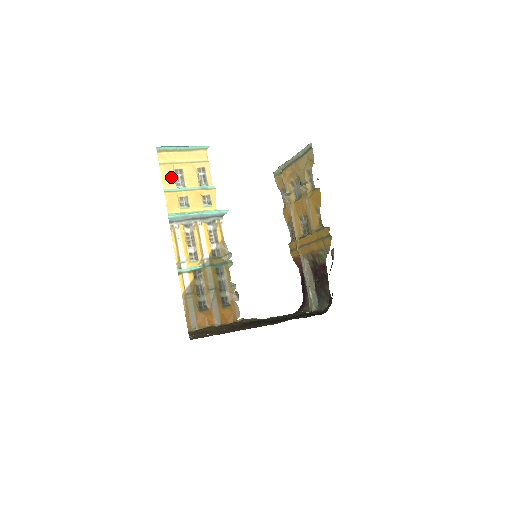
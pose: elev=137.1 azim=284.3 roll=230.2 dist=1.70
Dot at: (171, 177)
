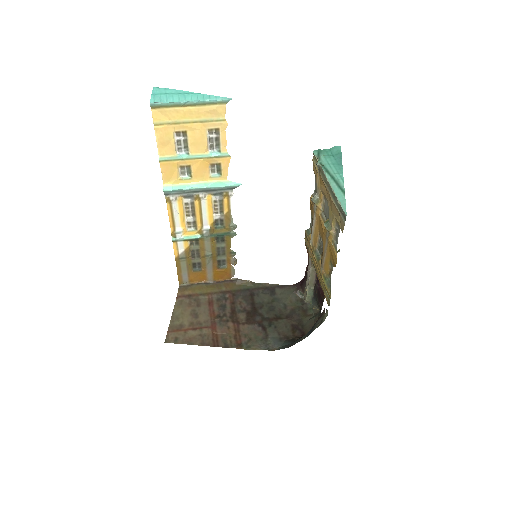
Dot at: (170, 142)
